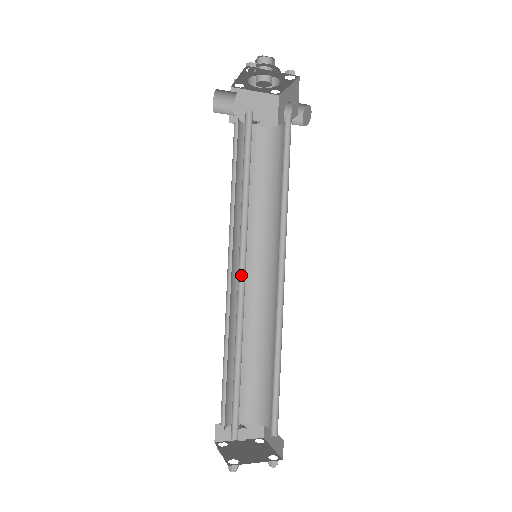
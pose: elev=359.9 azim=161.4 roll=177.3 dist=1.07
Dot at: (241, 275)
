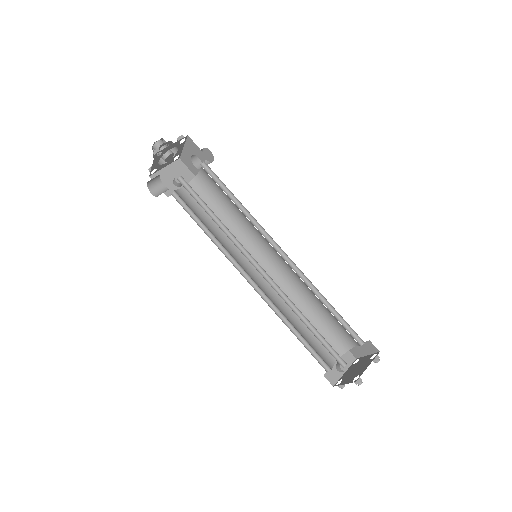
Dot at: (260, 271)
